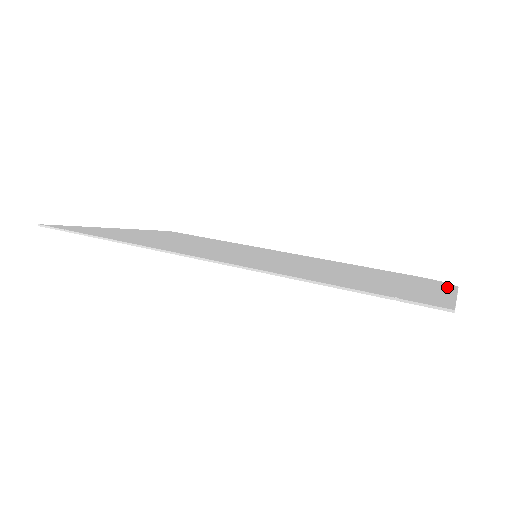
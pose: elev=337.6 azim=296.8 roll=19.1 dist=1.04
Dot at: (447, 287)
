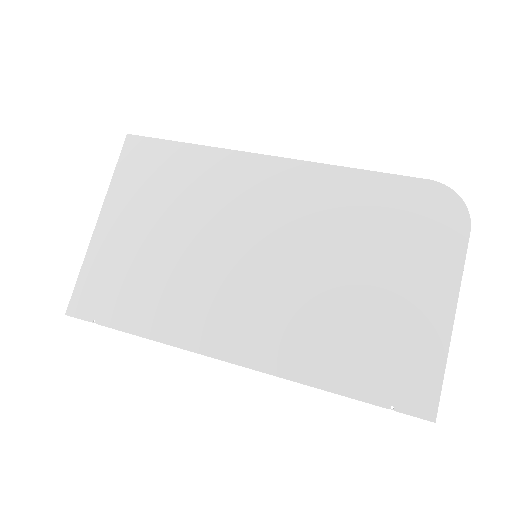
Dot at: (455, 254)
